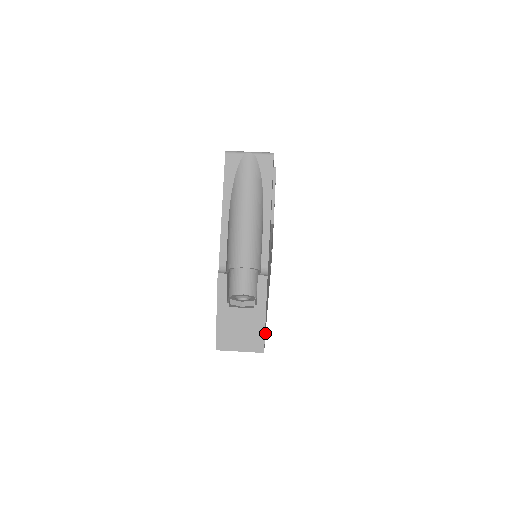
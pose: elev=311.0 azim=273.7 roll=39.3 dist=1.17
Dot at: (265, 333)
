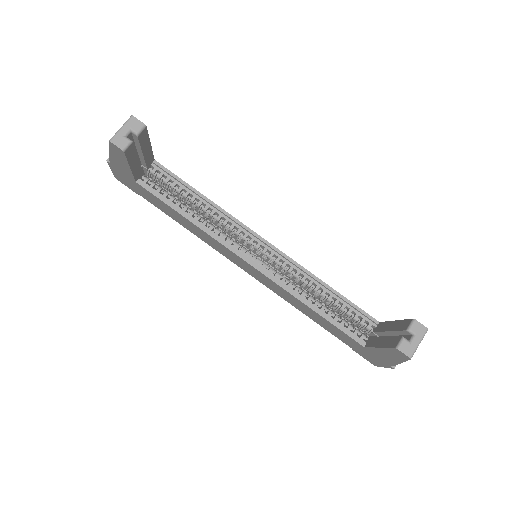
Dot at: occluded
